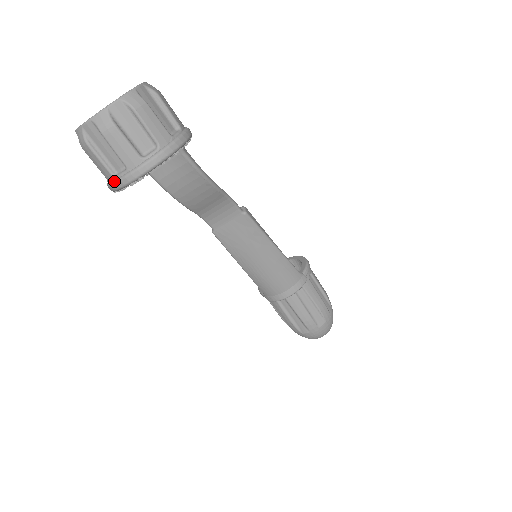
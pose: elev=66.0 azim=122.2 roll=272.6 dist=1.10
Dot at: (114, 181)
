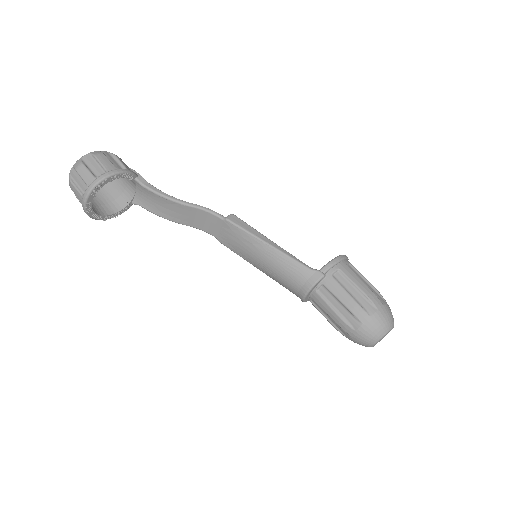
Dot at: occluded
